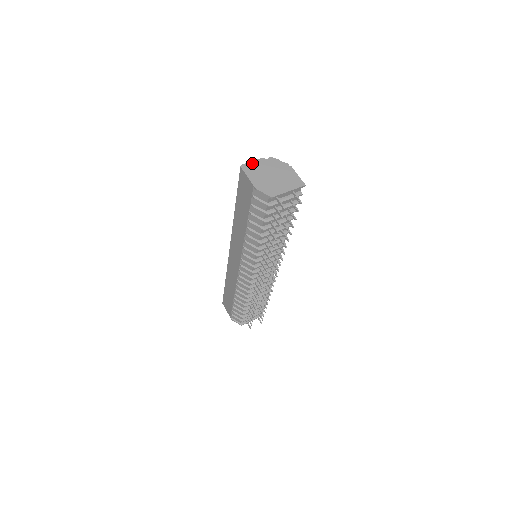
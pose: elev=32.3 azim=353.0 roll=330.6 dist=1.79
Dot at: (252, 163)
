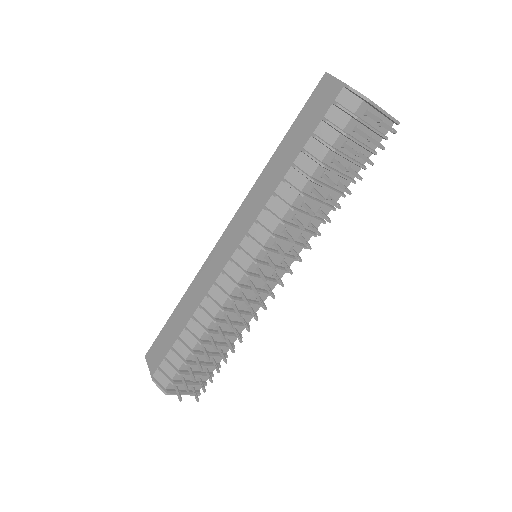
Dot at: occluded
